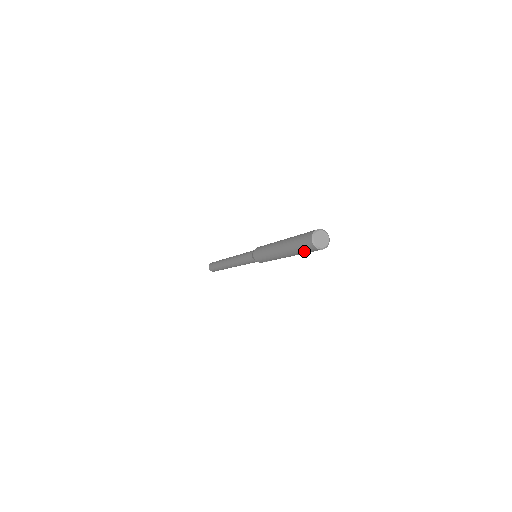
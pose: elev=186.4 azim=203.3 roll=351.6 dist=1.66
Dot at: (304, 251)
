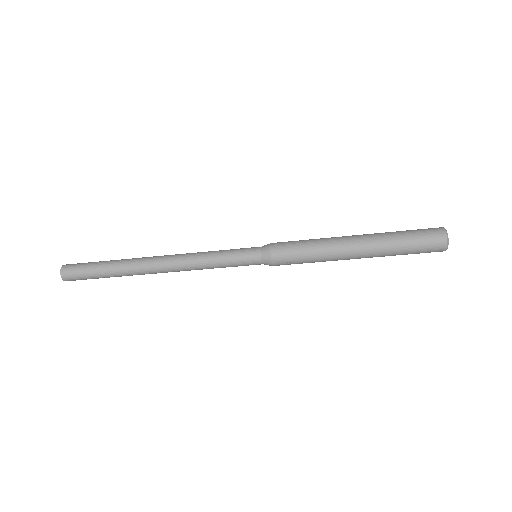
Dot at: (415, 246)
